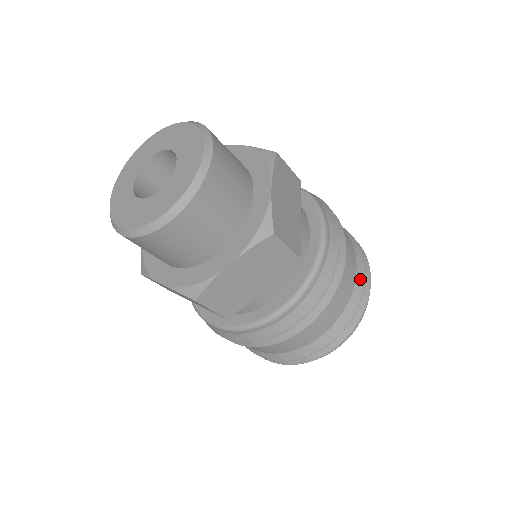
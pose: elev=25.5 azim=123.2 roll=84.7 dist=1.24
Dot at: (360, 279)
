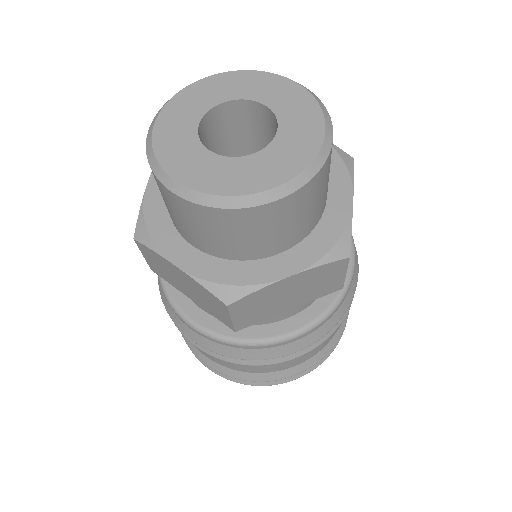
Dot at: occluded
